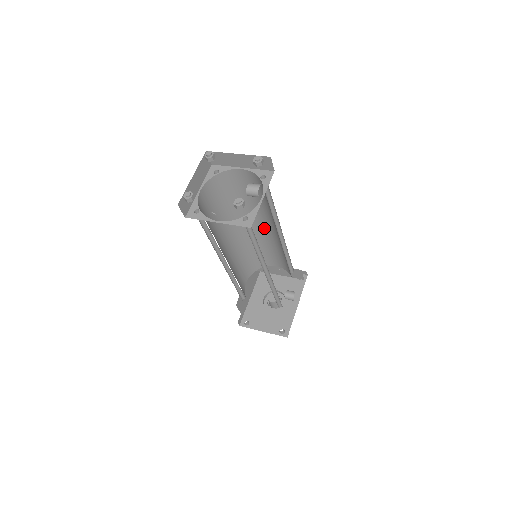
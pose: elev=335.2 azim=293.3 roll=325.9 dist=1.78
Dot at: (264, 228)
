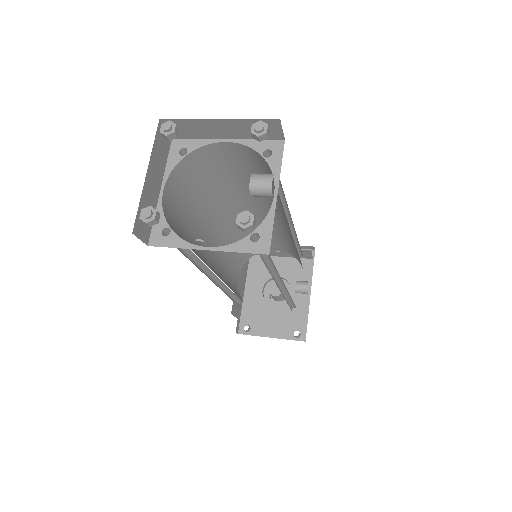
Dot at: (261, 212)
